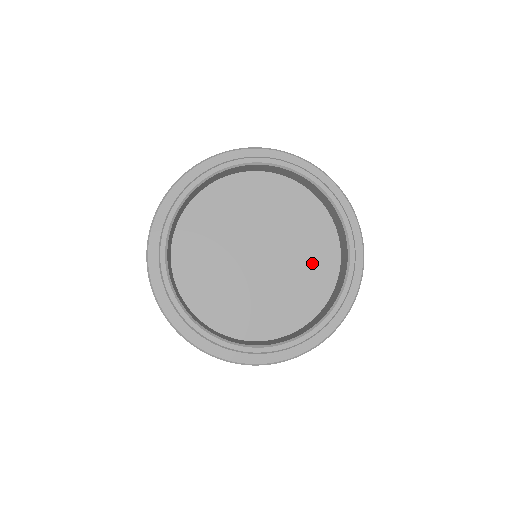
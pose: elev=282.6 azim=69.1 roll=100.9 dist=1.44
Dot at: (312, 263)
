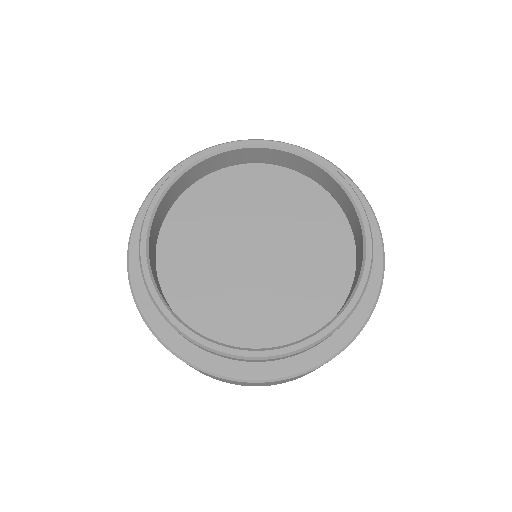
Dot at: (315, 281)
